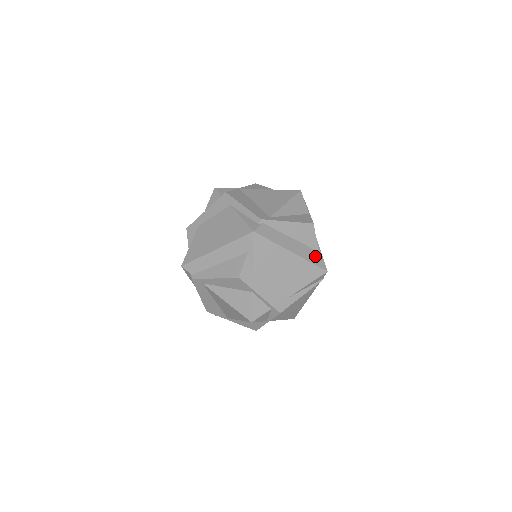
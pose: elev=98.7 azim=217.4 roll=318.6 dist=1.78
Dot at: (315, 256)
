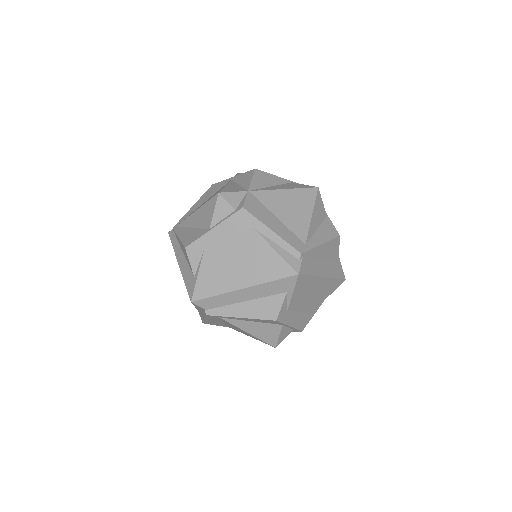
Dot at: (337, 268)
